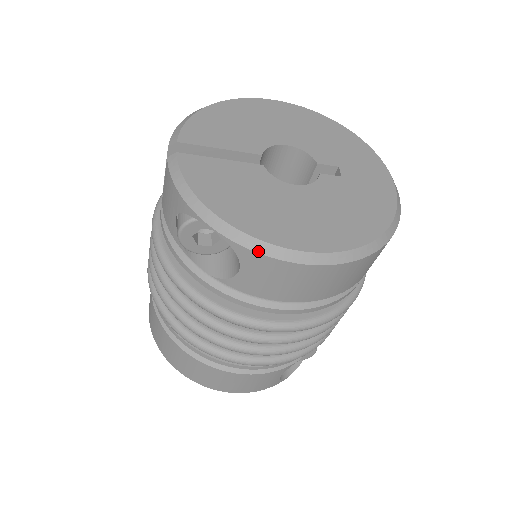
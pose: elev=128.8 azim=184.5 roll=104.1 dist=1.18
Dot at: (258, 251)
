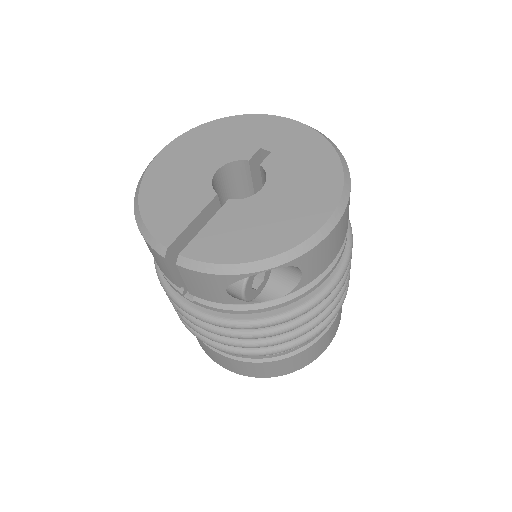
Dot at: (308, 250)
